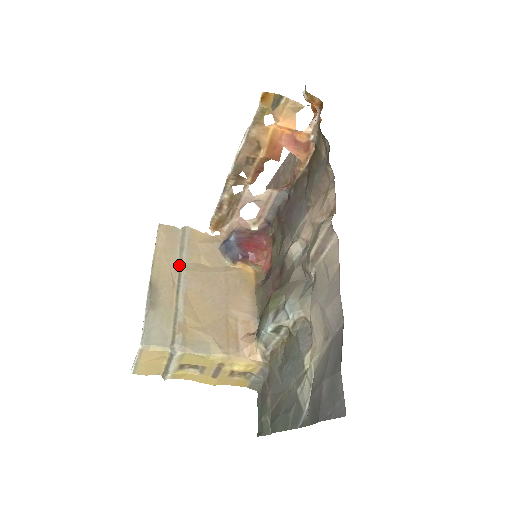
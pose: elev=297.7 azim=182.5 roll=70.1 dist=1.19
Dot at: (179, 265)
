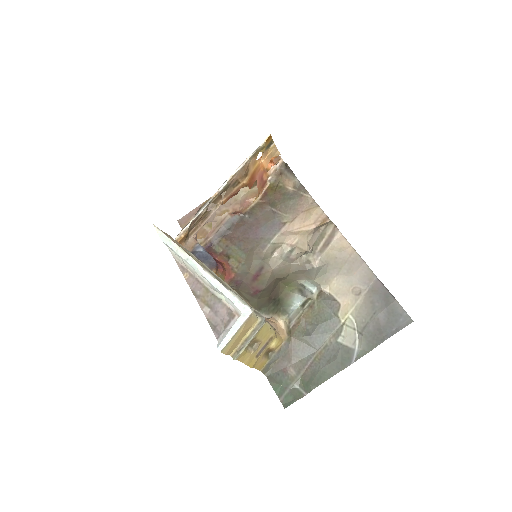
Dot at: occluded
